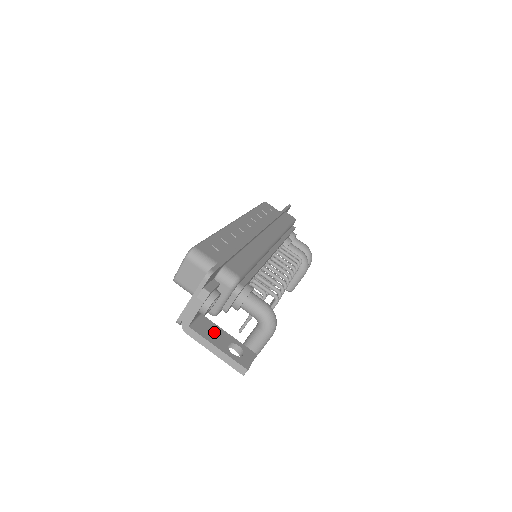
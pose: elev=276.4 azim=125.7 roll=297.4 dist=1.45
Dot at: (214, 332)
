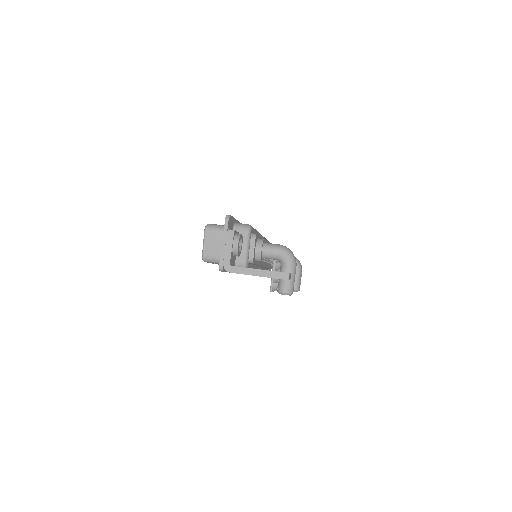
Dot at: occluded
